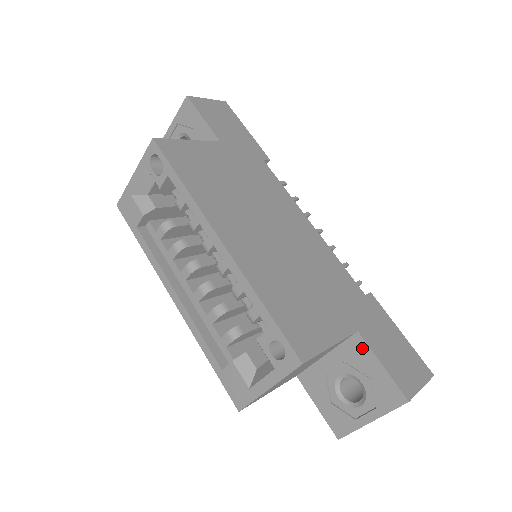
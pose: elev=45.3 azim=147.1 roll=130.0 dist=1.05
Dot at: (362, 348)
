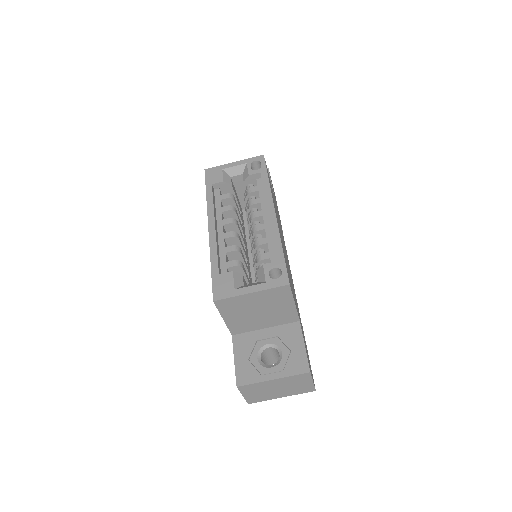
Dot at: (297, 331)
